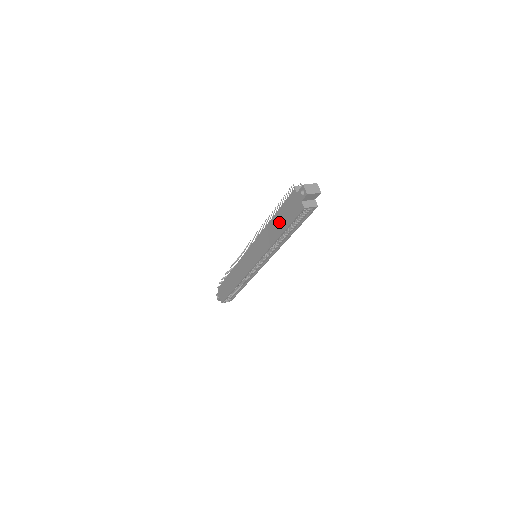
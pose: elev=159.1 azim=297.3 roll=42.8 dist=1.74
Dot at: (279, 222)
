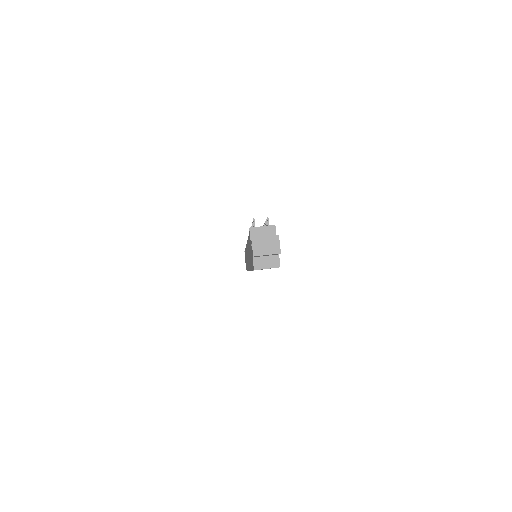
Dot at: occluded
